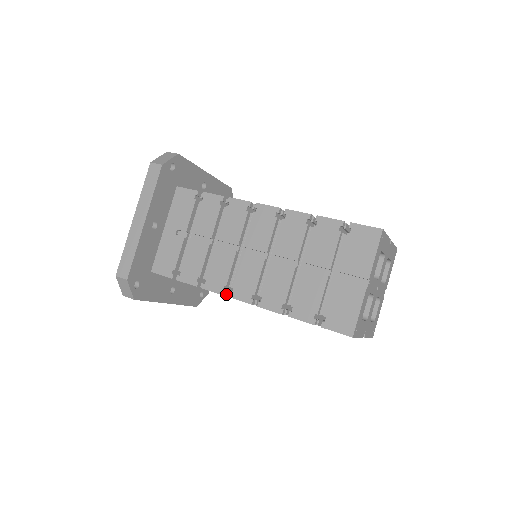
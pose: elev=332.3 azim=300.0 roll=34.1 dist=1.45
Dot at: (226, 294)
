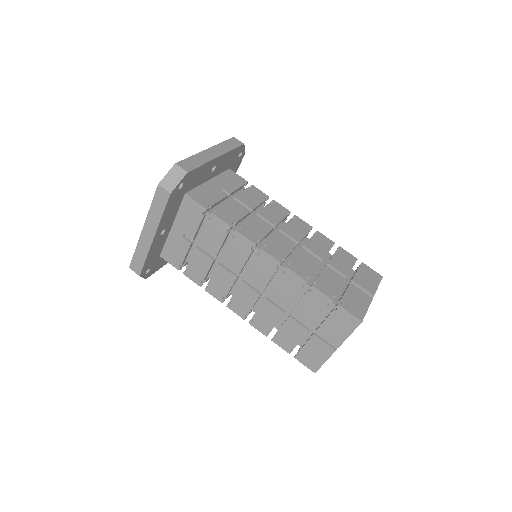
Dot at: occluded
